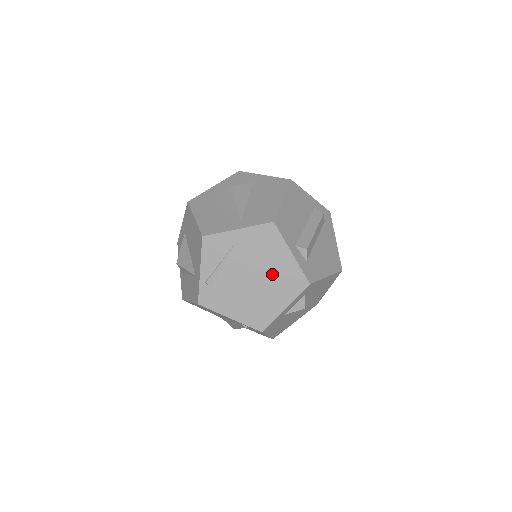
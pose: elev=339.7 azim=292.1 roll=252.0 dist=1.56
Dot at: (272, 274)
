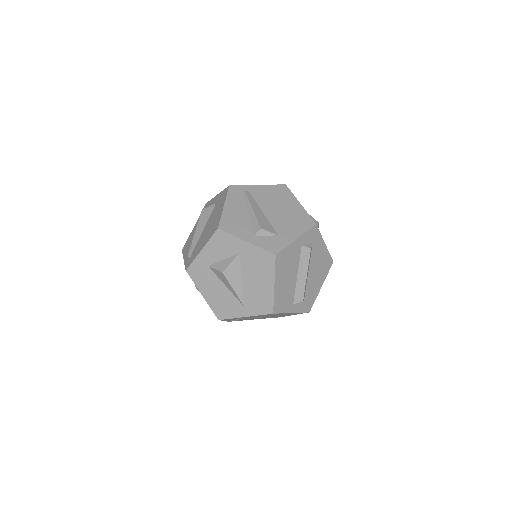
Dot at: occluded
